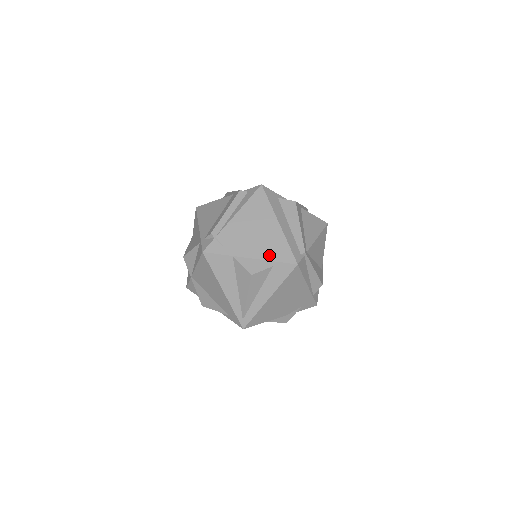
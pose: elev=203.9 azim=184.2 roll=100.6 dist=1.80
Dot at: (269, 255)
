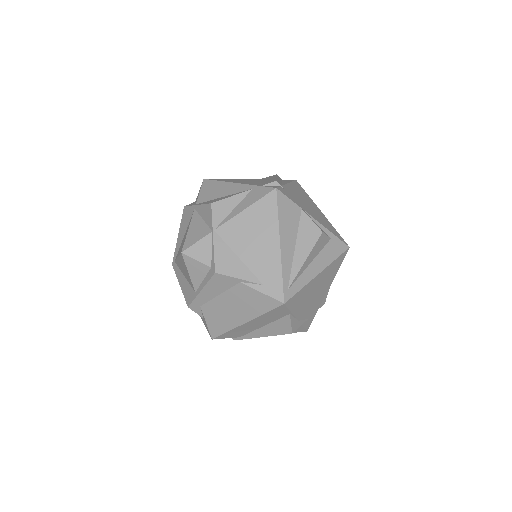
Dot at: (327, 227)
